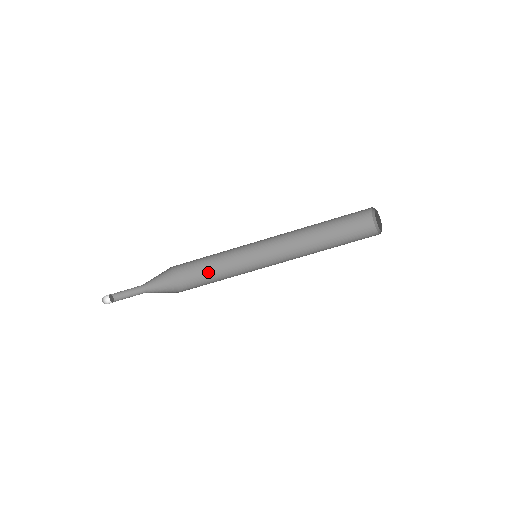
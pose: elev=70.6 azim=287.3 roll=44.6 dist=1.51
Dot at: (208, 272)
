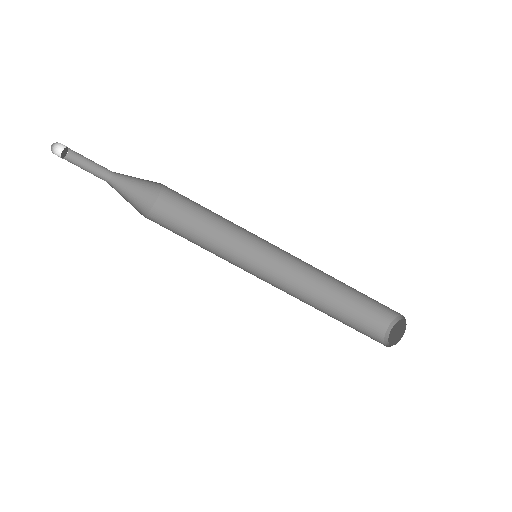
Dot at: (184, 236)
